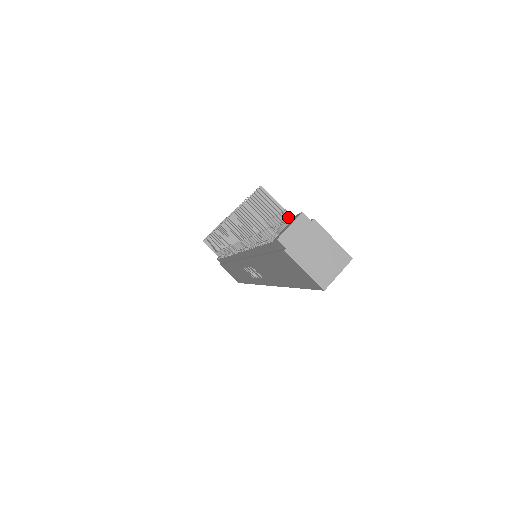
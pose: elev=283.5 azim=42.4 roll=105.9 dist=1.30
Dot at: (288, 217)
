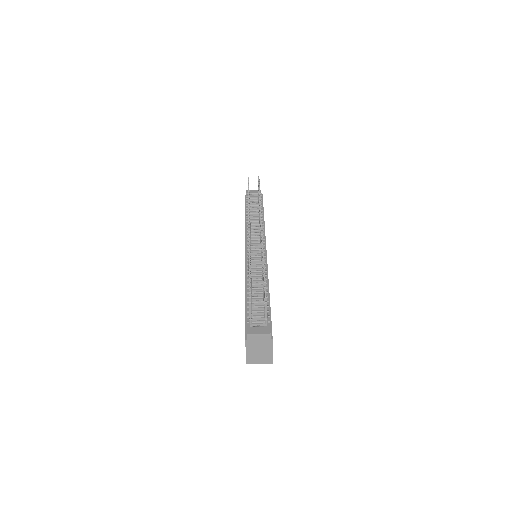
Dot at: (265, 322)
